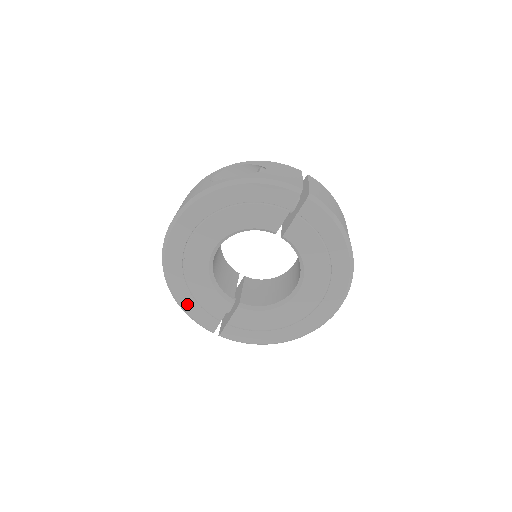
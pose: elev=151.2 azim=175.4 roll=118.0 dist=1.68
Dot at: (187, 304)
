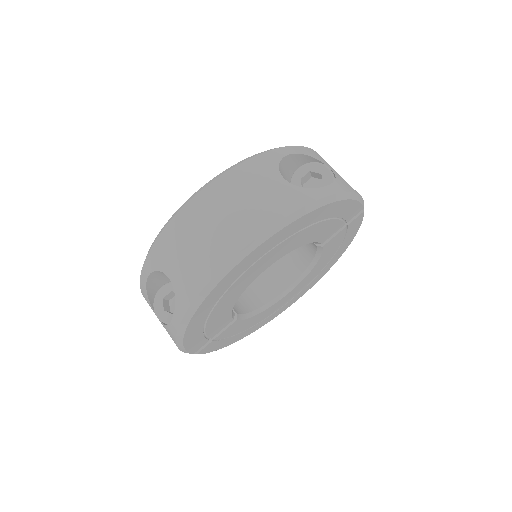
Dot at: (191, 335)
